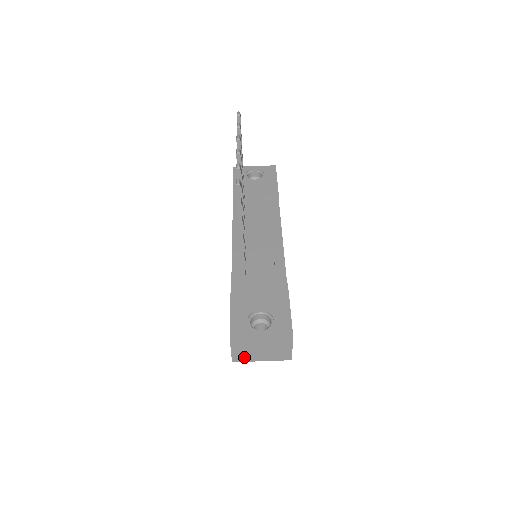
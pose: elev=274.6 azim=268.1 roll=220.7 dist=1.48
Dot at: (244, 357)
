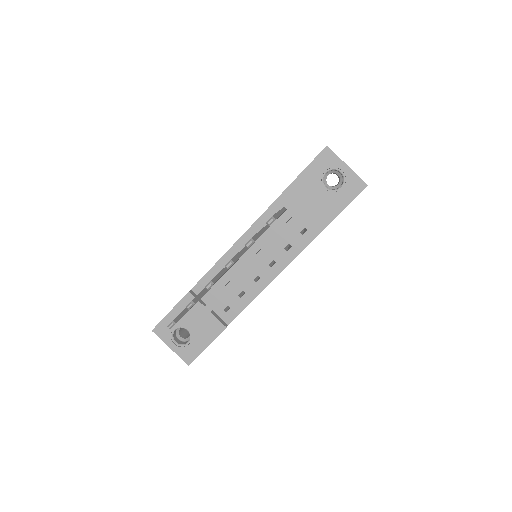
Dot at: occluded
